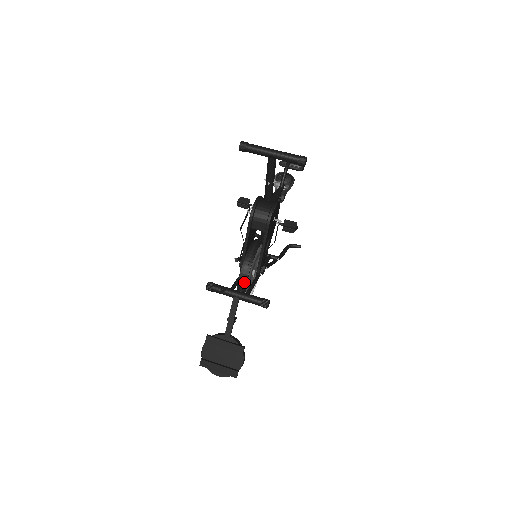
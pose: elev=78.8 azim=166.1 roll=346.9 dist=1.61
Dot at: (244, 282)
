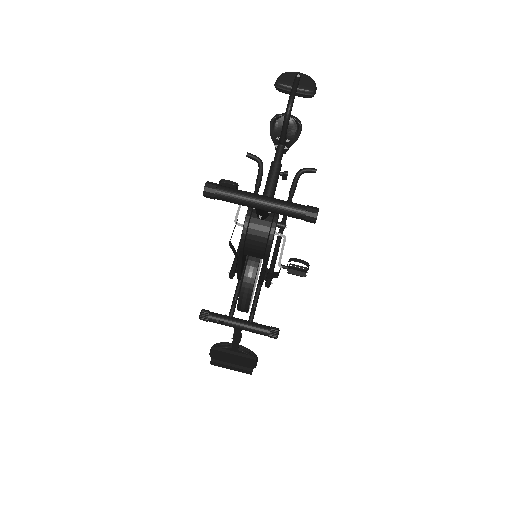
Dot at: (245, 310)
